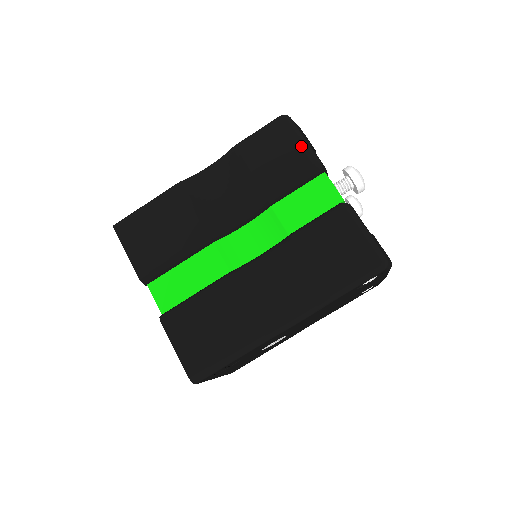
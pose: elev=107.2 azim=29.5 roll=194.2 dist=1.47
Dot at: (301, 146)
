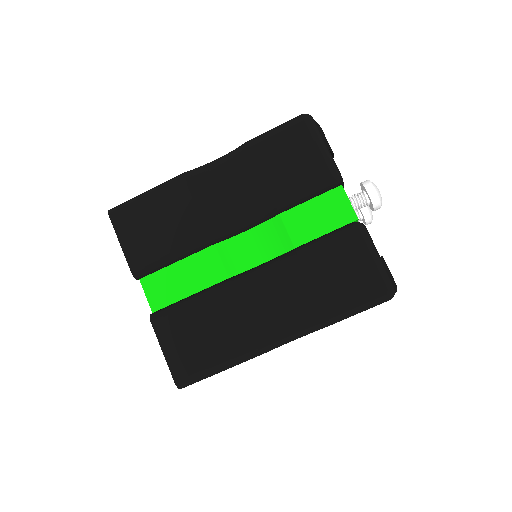
Dot at: (320, 153)
